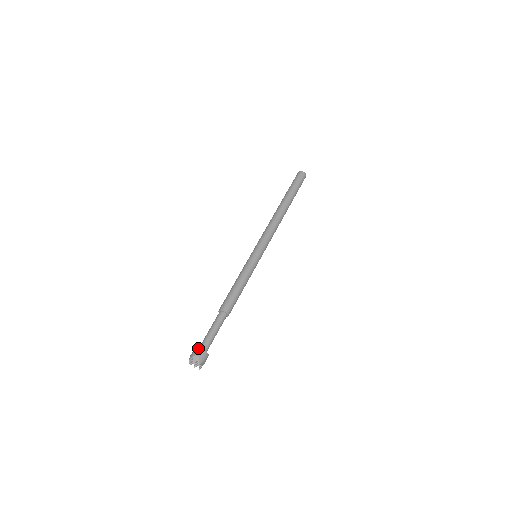
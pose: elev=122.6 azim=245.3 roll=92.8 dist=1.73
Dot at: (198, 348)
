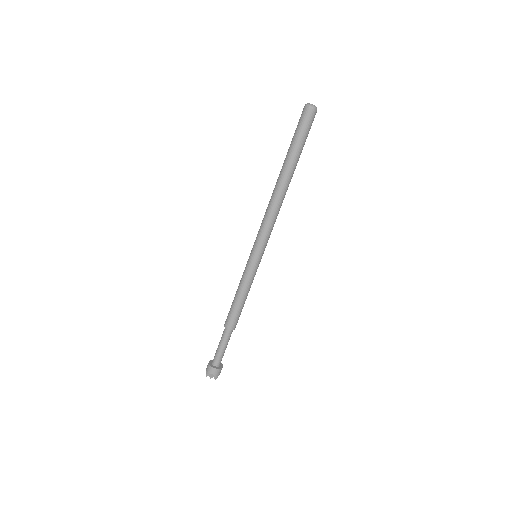
Dot at: (212, 367)
